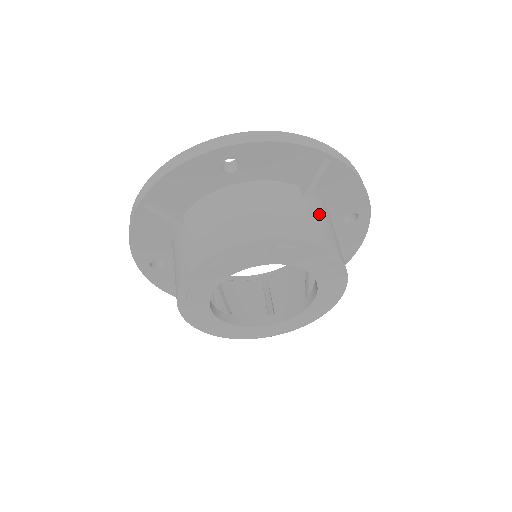
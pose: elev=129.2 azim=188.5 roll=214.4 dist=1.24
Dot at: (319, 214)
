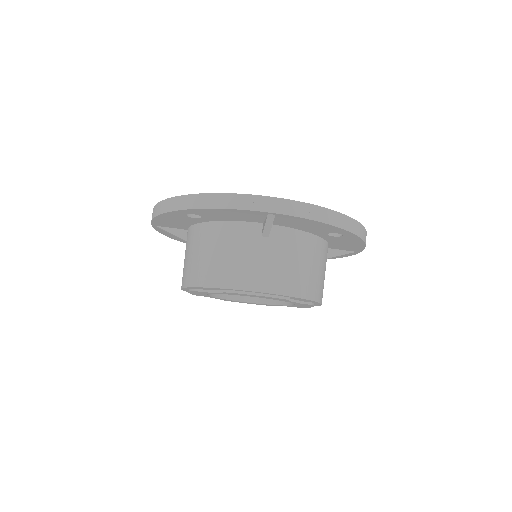
Dot at: (277, 252)
